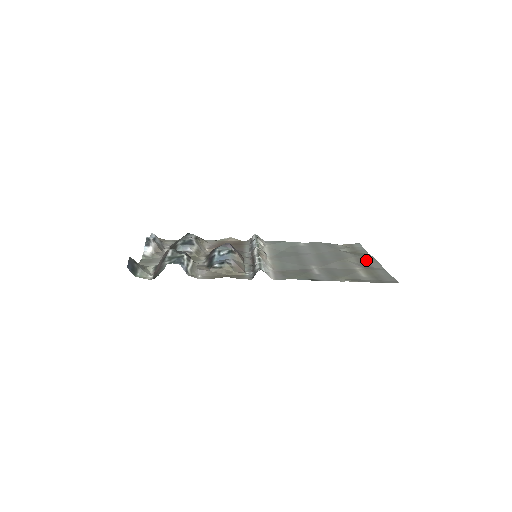
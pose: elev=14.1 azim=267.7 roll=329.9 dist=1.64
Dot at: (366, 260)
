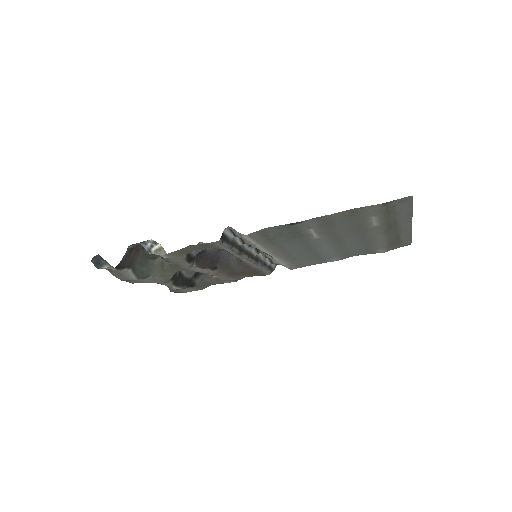
Dot at: (398, 230)
